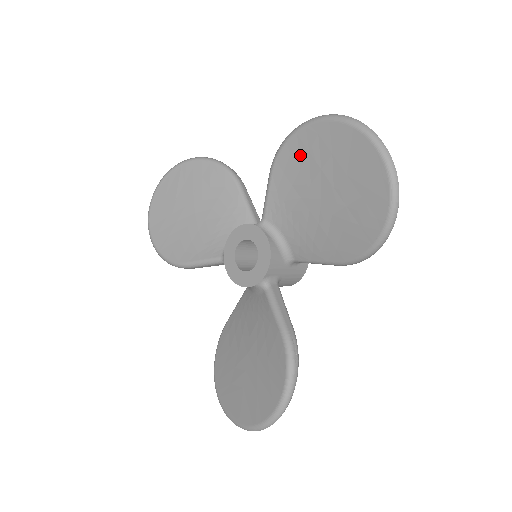
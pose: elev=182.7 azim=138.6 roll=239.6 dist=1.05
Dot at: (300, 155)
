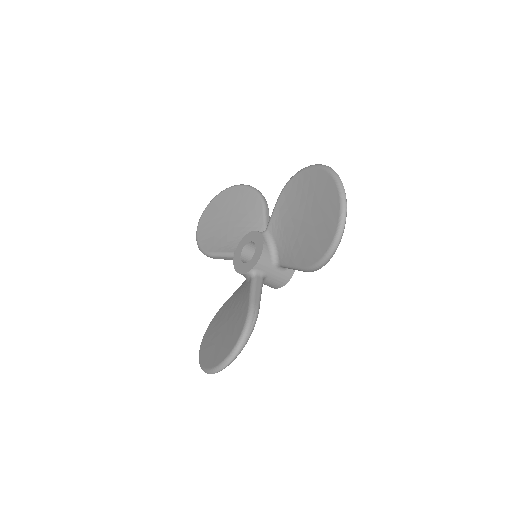
Dot at: (297, 188)
